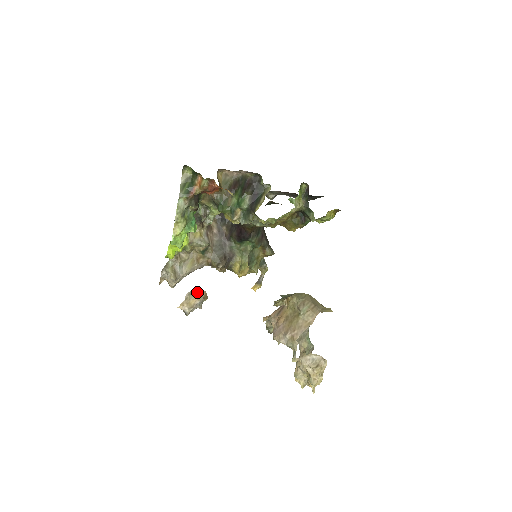
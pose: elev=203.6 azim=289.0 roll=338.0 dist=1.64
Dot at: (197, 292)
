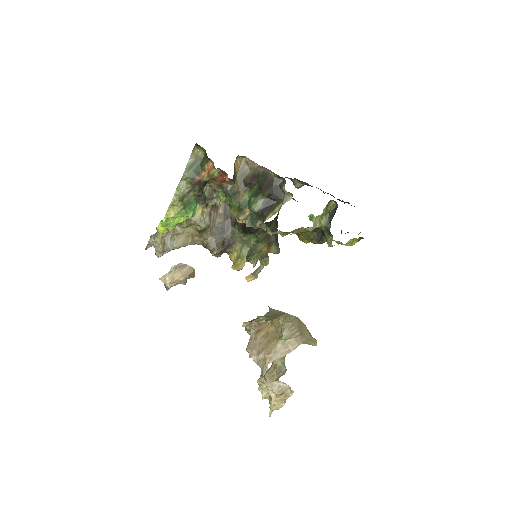
Dot at: (184, 267)
